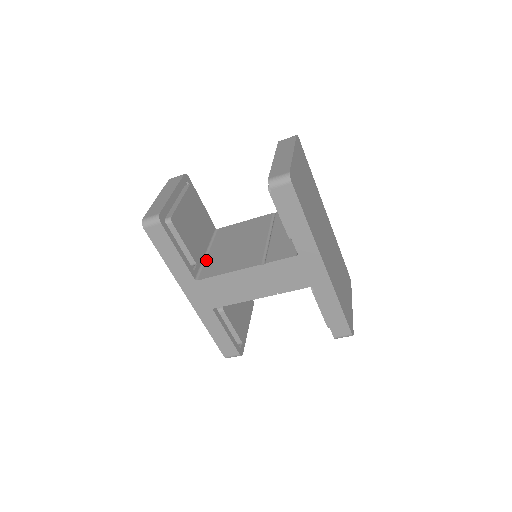
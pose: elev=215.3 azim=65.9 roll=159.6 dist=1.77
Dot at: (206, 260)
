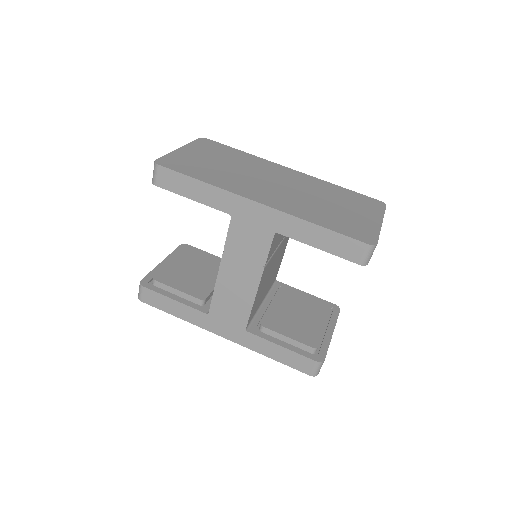
Dot at: occluded
